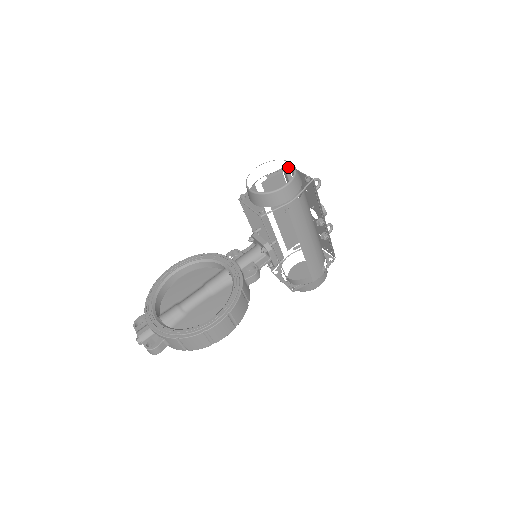
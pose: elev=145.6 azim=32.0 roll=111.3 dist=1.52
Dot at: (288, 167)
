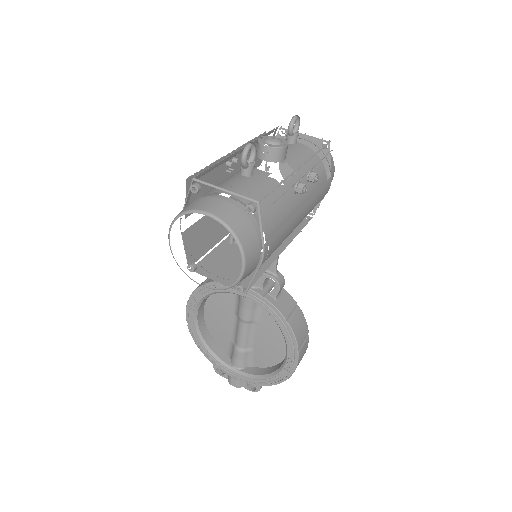
Dot at: (199, 189)
